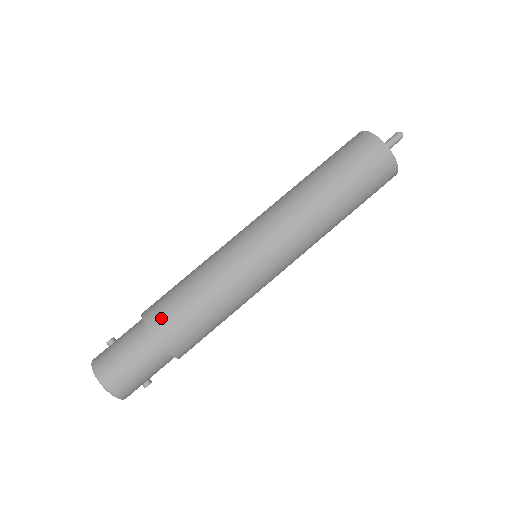
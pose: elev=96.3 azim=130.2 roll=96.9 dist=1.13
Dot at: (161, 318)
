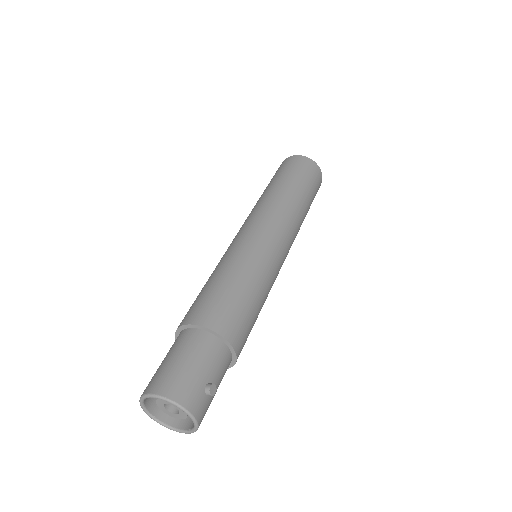
Dot at: (187, 313)
